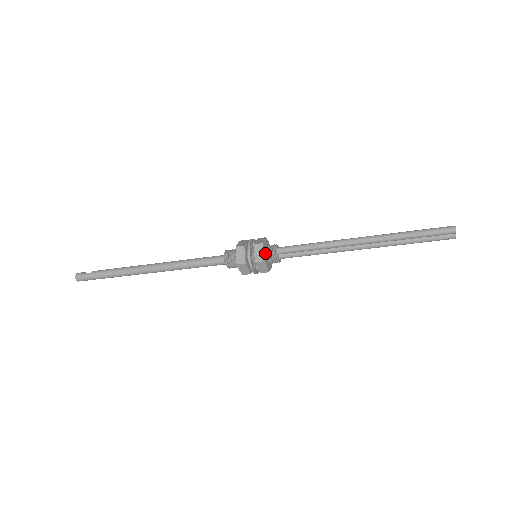
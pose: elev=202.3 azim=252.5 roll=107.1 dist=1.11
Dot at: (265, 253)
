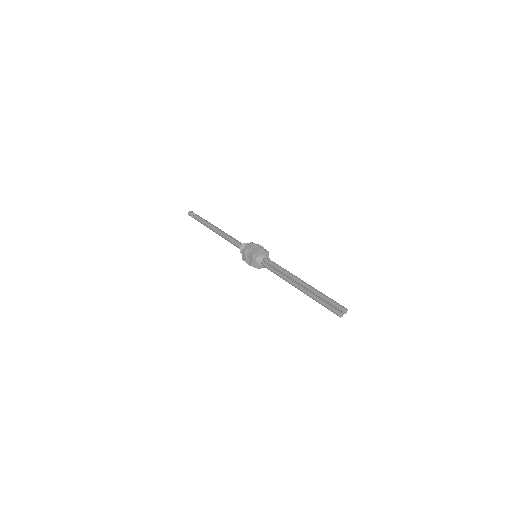
Dot at: (258, 265)
